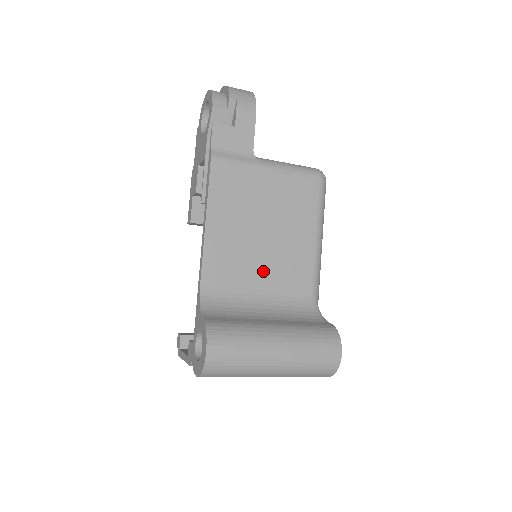
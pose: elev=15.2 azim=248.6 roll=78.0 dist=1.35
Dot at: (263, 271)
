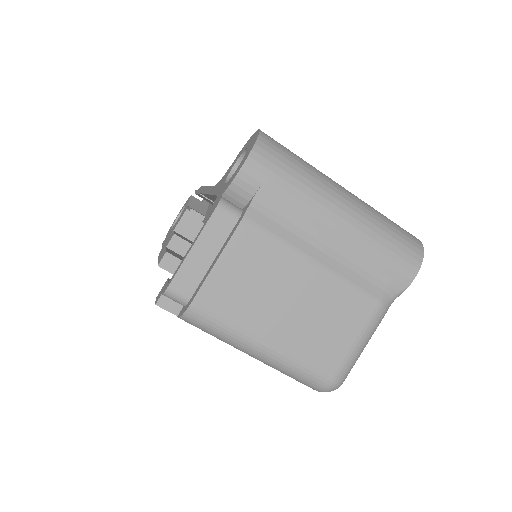
Dot at: occluded
